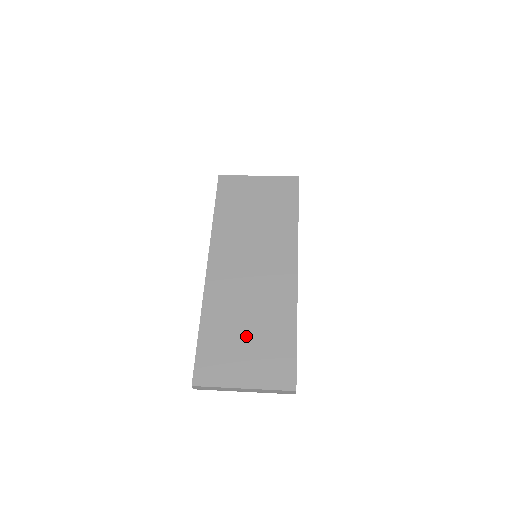
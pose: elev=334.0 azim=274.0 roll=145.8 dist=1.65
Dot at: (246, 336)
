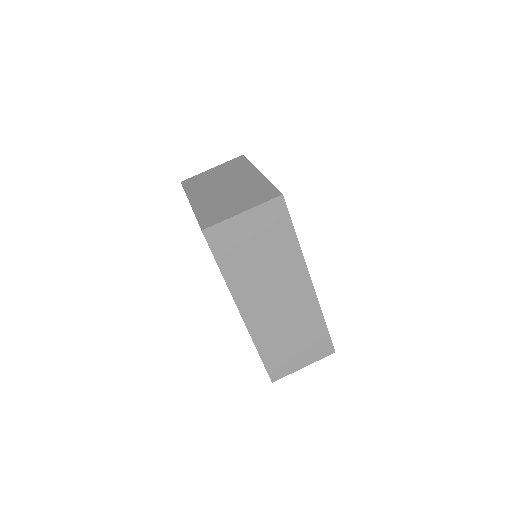
Dot at: (293, 342)
